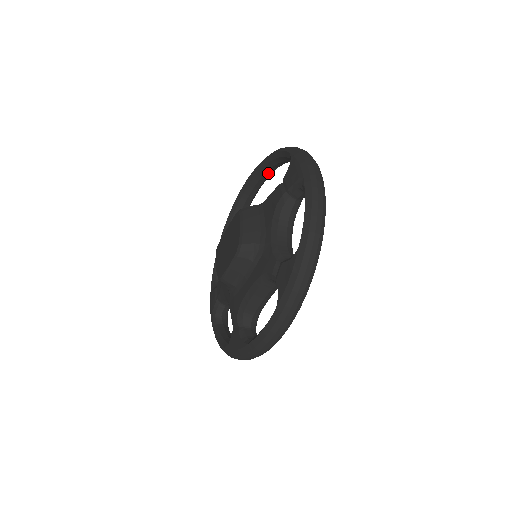
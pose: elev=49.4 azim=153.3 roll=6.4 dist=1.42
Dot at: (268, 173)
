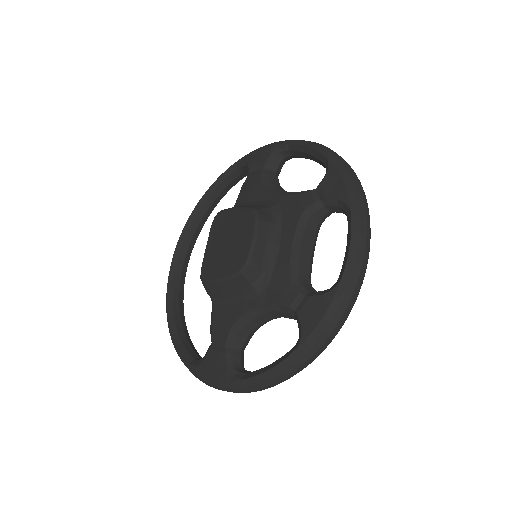
Dot at: (200, 226)
